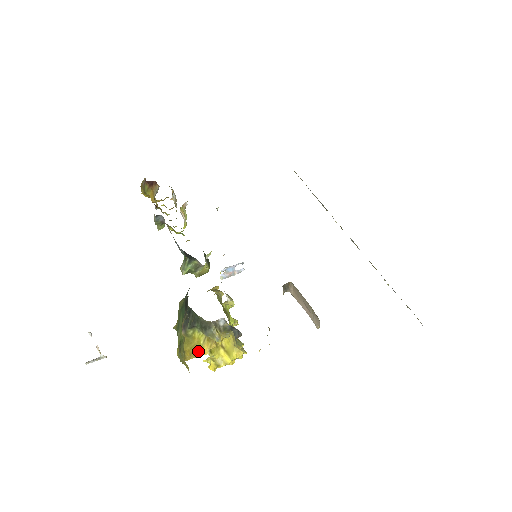
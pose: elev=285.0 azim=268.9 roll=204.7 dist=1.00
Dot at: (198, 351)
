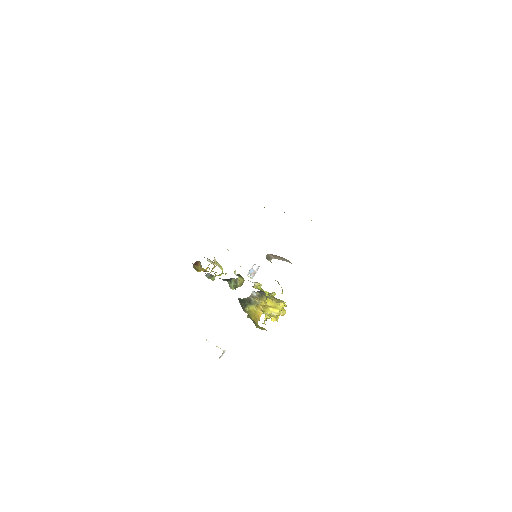
Dot at: (258, 315)
